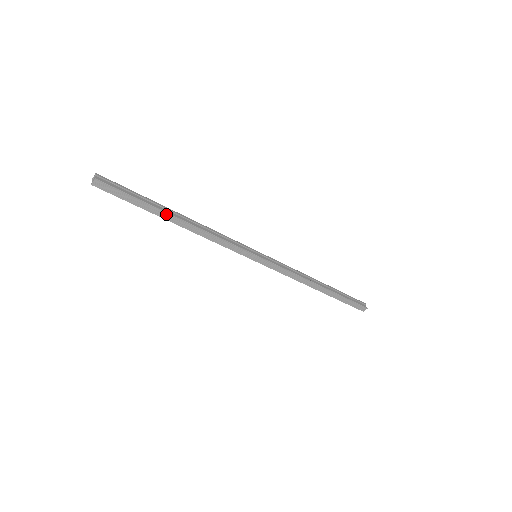
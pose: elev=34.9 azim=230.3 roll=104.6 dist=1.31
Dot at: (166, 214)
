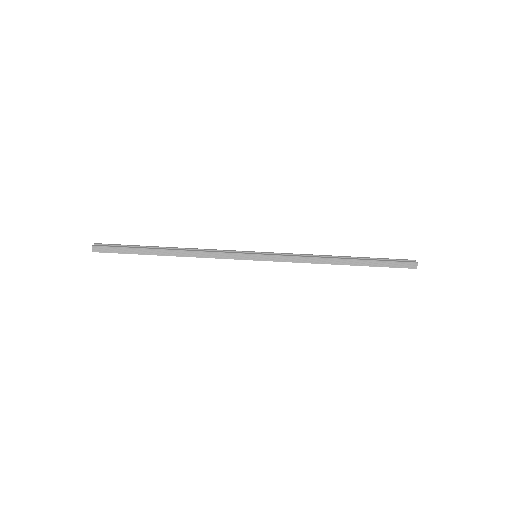
Dot at: (156, 251)
